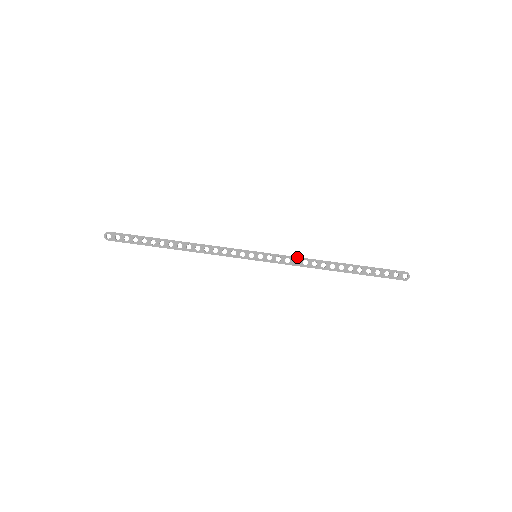
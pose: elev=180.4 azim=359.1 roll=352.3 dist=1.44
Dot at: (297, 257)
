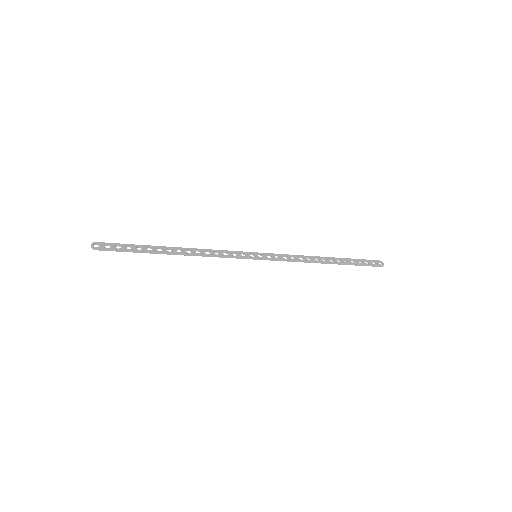
Dot at: (292, 255)
